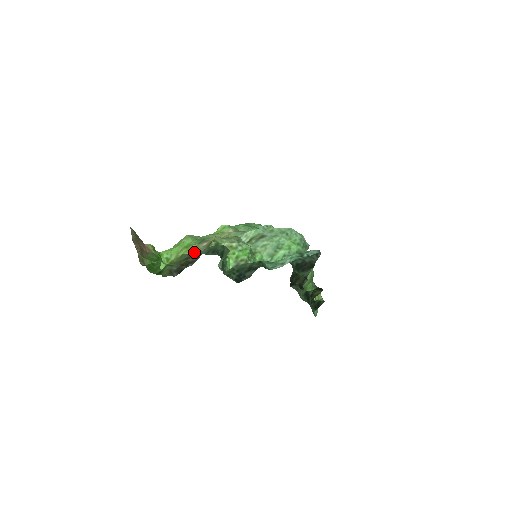
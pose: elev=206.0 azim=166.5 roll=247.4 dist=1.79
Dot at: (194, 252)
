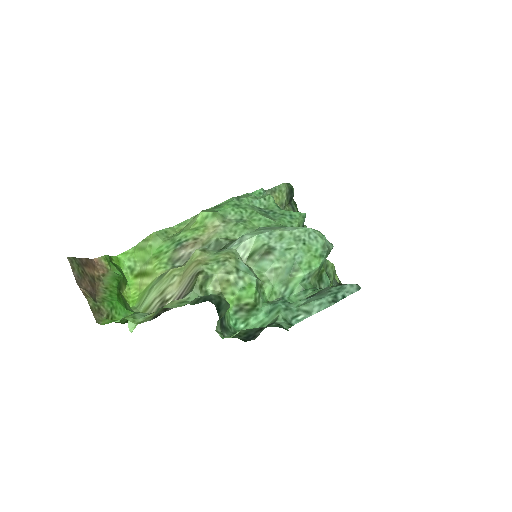
Dot at: (171, 278)
